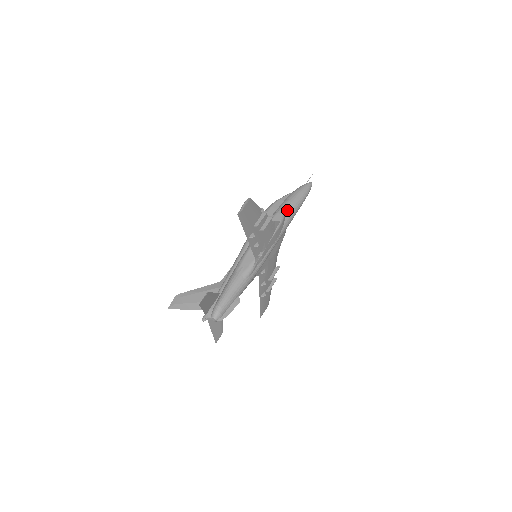
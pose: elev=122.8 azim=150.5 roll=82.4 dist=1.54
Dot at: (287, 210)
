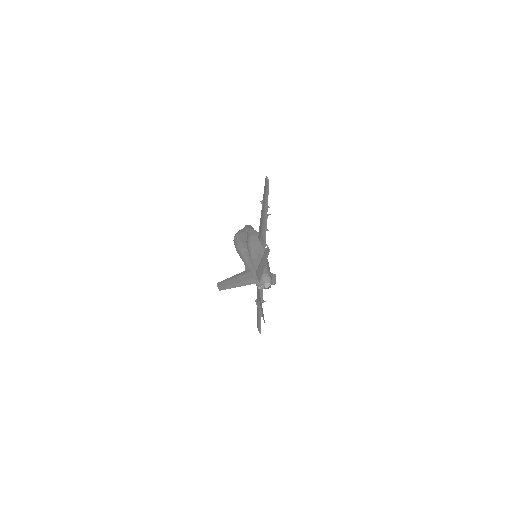
Dot at: occluded
